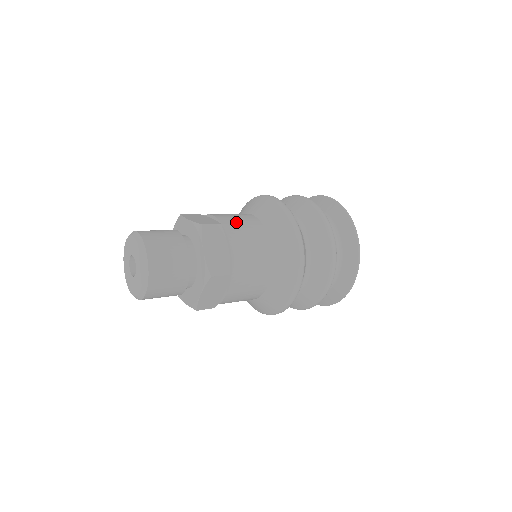
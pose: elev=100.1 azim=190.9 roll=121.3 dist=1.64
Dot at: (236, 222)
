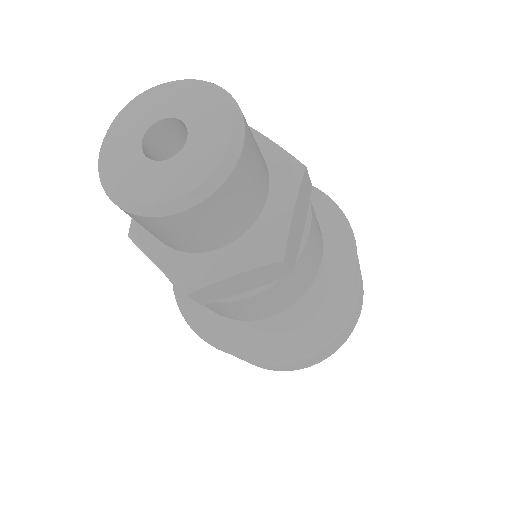
Dot at: occluded
